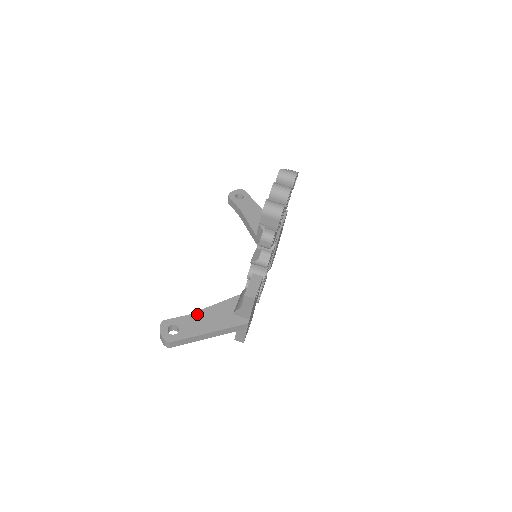
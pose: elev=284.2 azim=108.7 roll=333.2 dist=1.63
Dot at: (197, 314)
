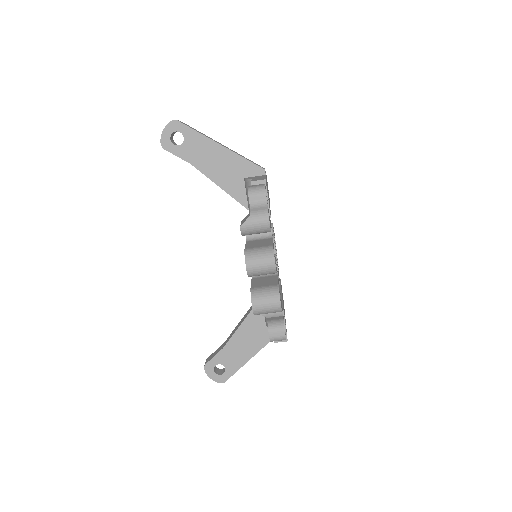
Dot at: (231, 343)
